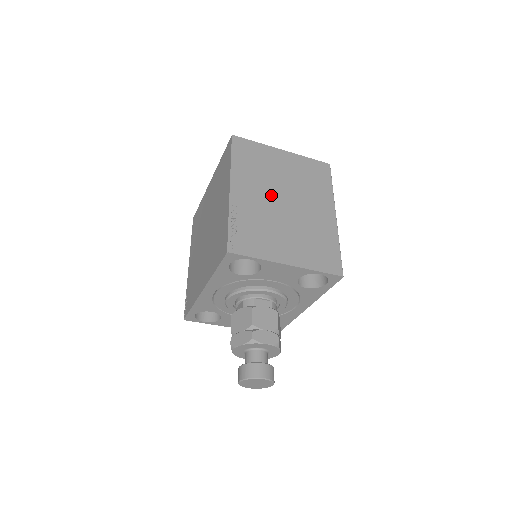
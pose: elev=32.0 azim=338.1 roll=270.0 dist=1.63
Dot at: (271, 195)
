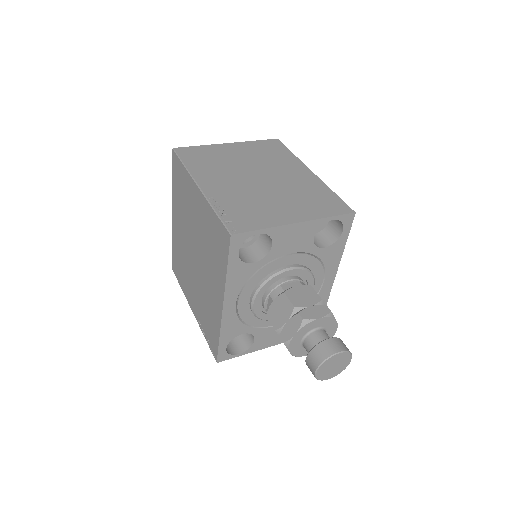
Dot at: (241, 177)
